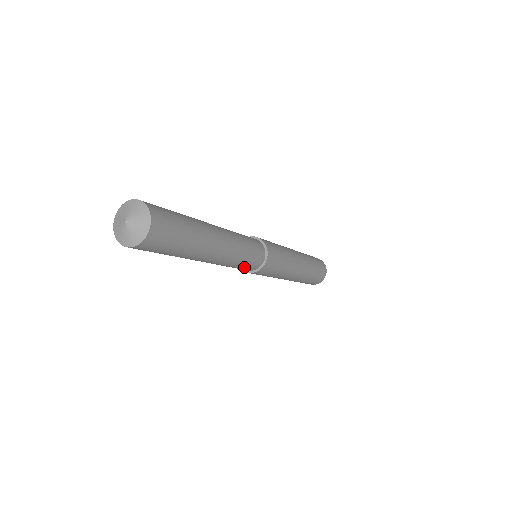
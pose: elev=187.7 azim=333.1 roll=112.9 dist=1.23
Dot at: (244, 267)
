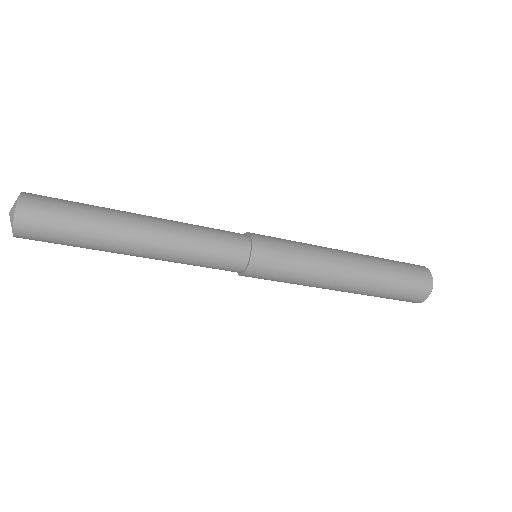
Dot at: (221, 257)
